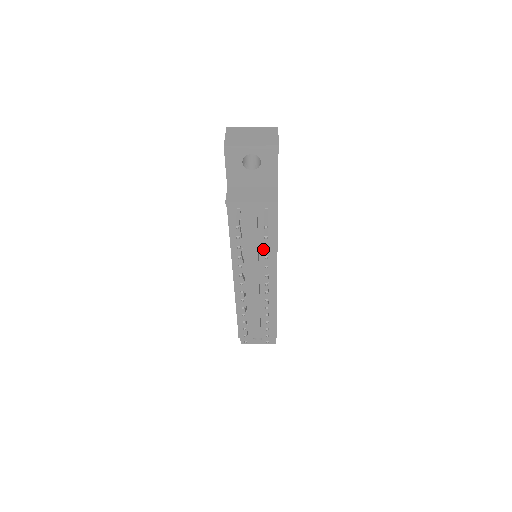
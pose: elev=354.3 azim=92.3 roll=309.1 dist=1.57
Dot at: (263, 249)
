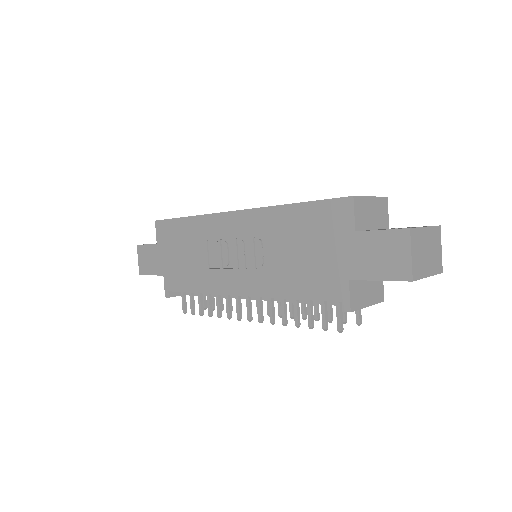
Dot at: occluded
